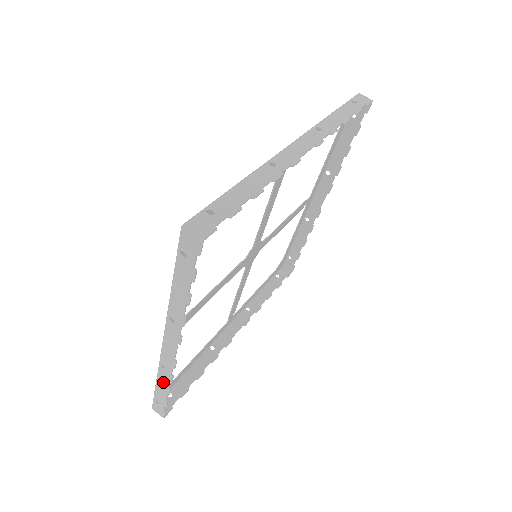
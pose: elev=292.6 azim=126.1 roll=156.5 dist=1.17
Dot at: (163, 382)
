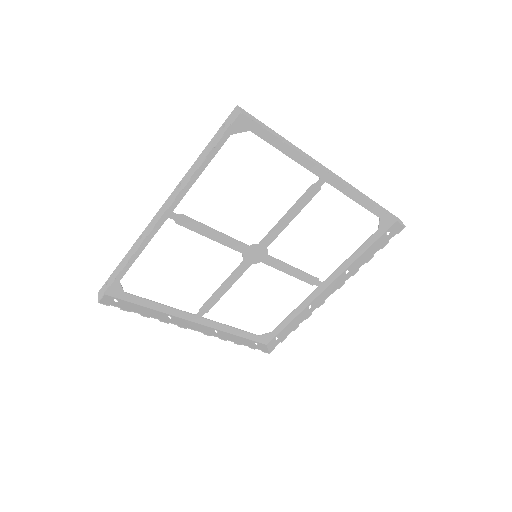
Dot at: (129, 255)
